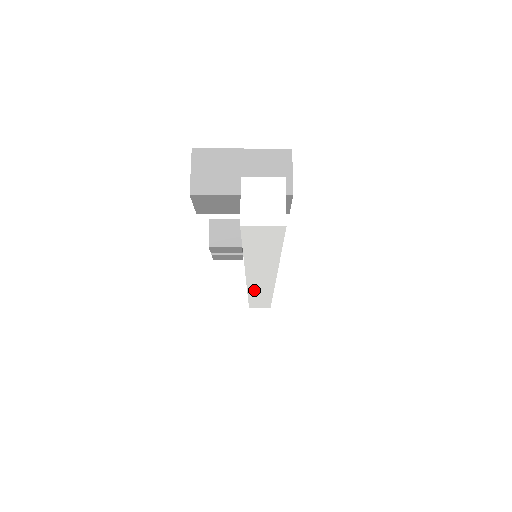
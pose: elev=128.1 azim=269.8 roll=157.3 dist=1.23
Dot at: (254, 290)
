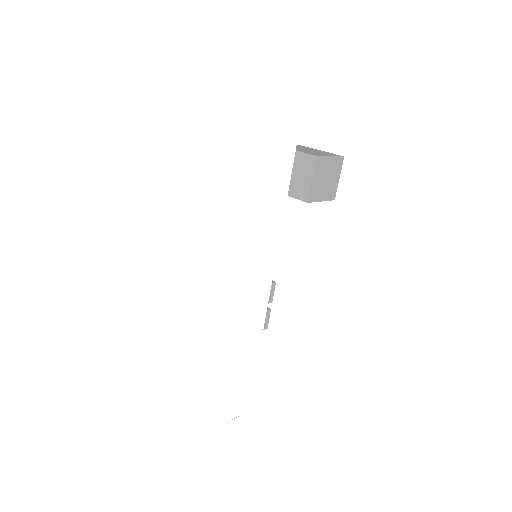
Dot at: (228, 302)
